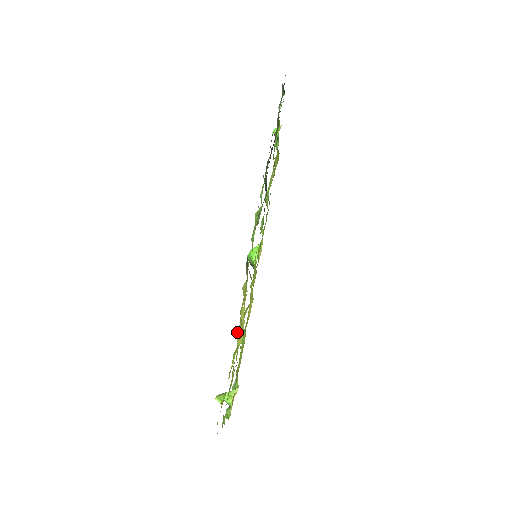
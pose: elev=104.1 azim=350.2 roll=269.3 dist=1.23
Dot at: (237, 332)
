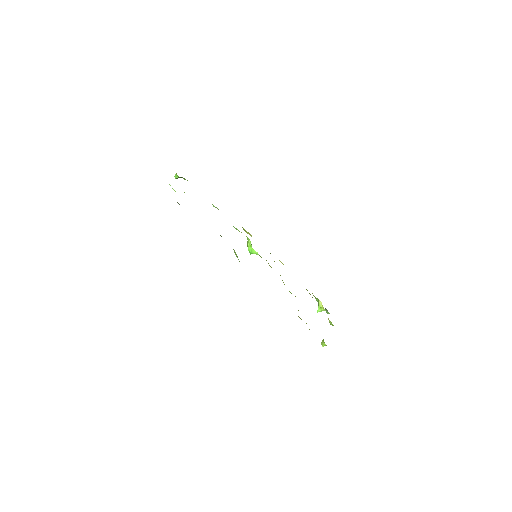
Dot at: occluded
